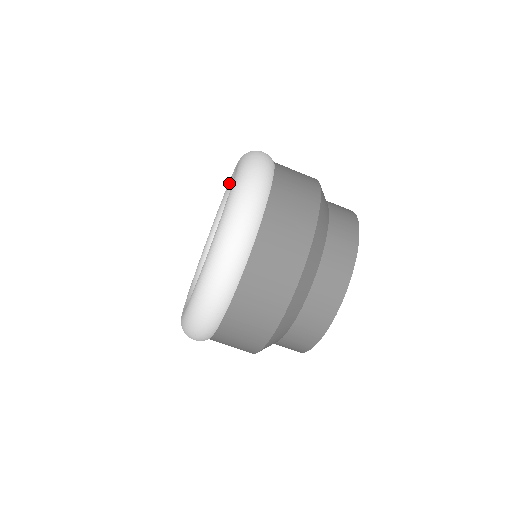
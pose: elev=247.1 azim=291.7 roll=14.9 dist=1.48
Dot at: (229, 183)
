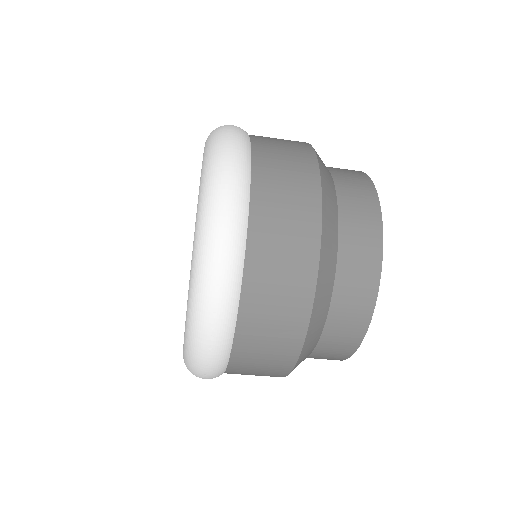
Dot at: occluded
